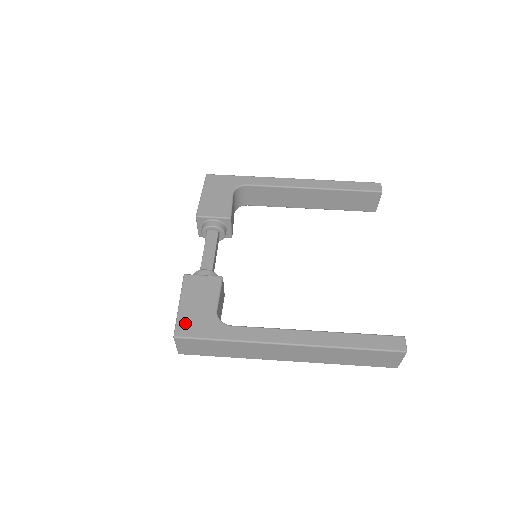
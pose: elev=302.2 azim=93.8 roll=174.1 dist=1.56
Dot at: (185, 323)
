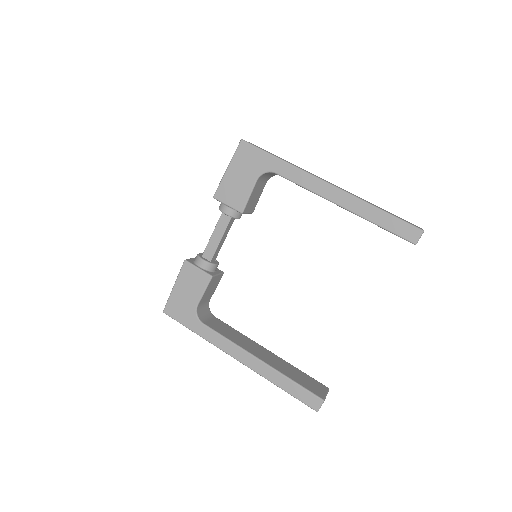
Dot at: (173, 305)
